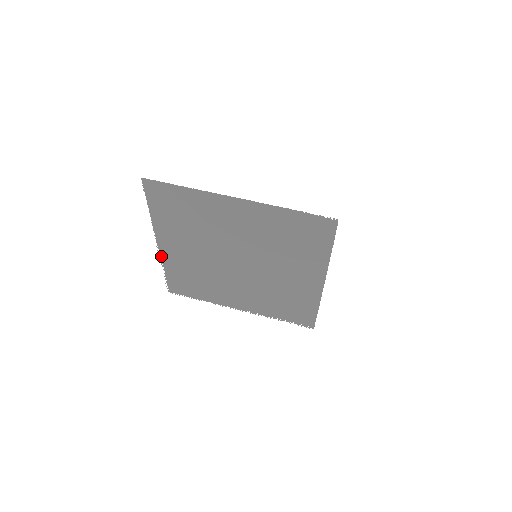
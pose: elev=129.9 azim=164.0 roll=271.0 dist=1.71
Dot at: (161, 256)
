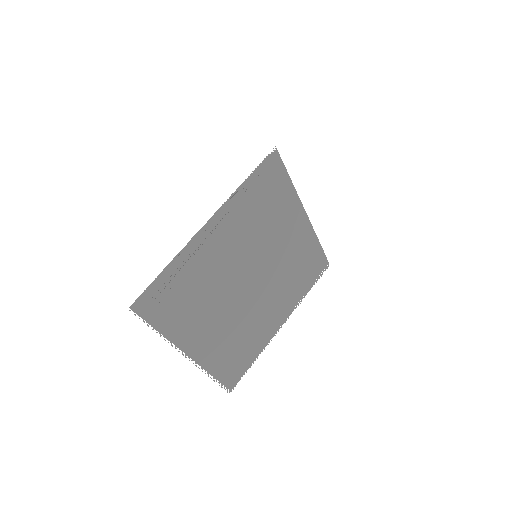
Dot at: (199, 365)
